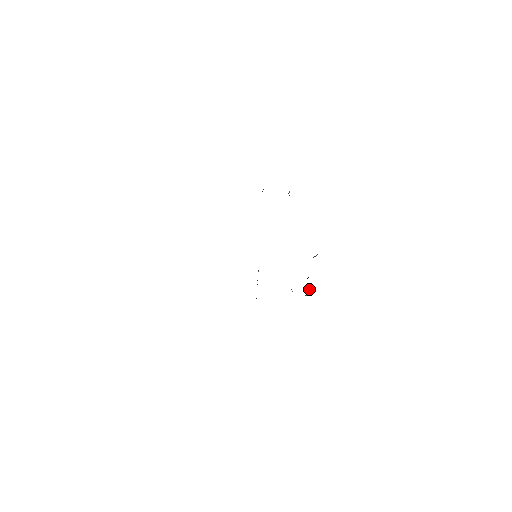
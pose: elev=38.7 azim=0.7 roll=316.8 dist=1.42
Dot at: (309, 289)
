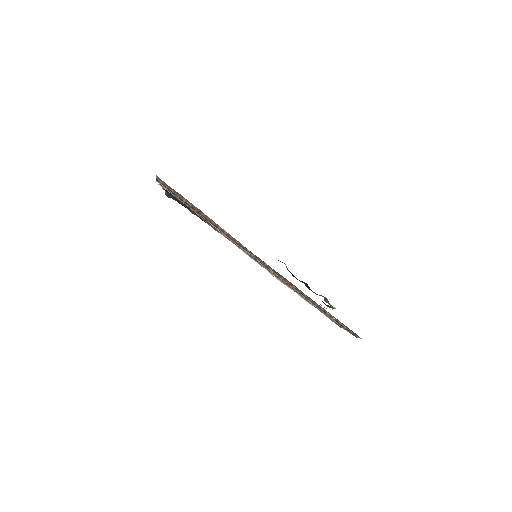
Dot at: (324, 300)
